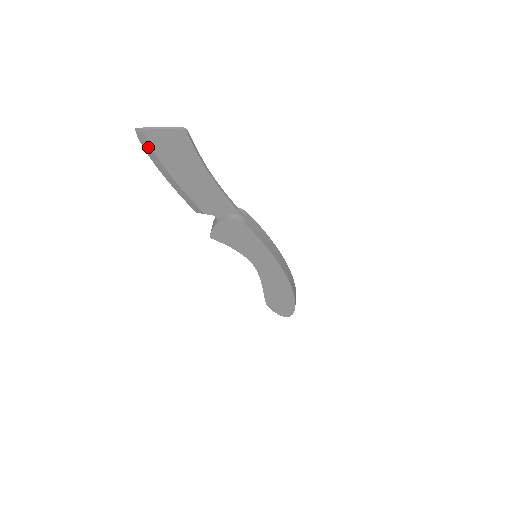
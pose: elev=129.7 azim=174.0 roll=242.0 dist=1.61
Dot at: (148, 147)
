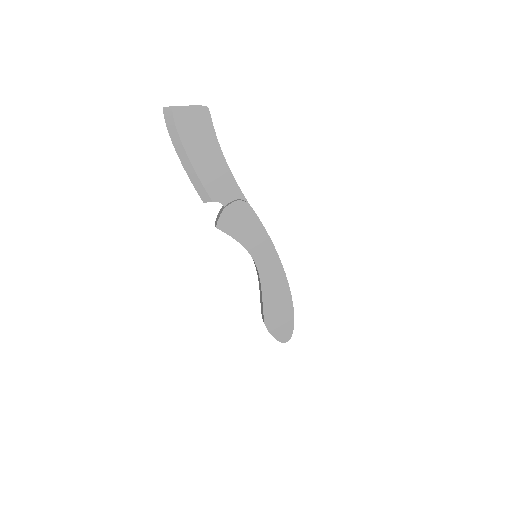
Dot at: (172, 125)
